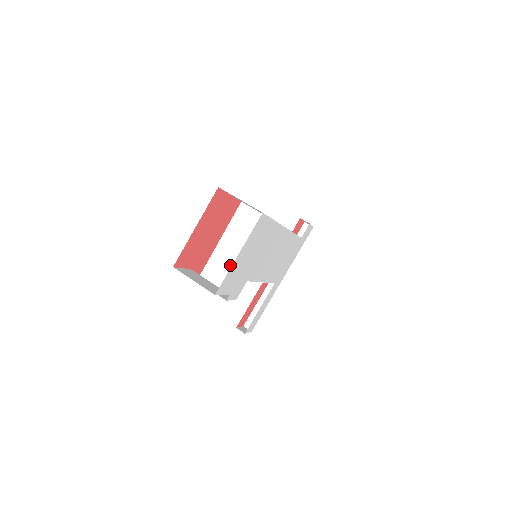
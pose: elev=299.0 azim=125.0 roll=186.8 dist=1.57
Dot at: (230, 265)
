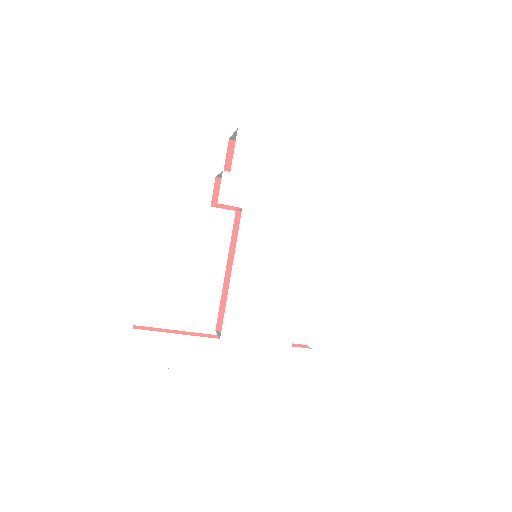
Dot at: occluded
